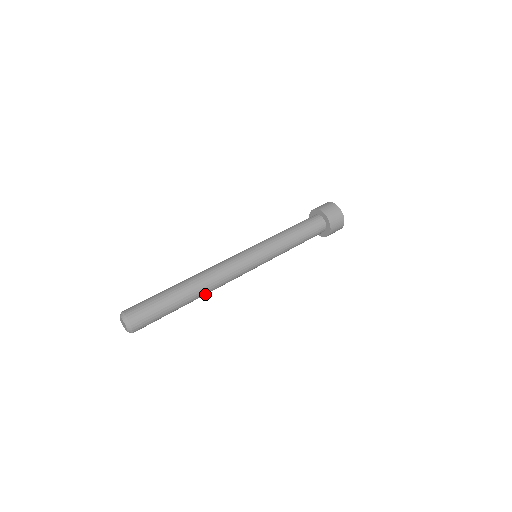
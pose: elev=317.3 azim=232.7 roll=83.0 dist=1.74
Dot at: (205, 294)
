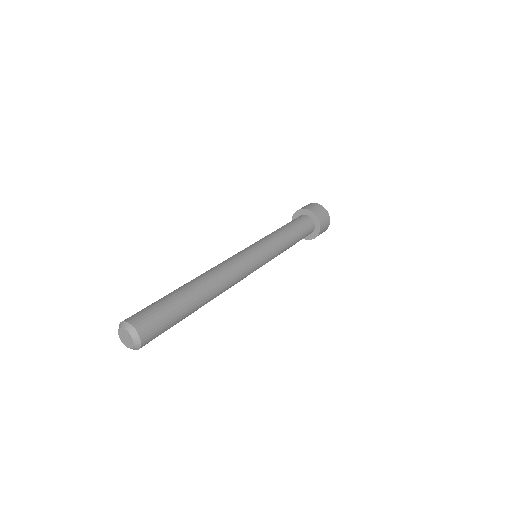
Dot at: (216, 294)
